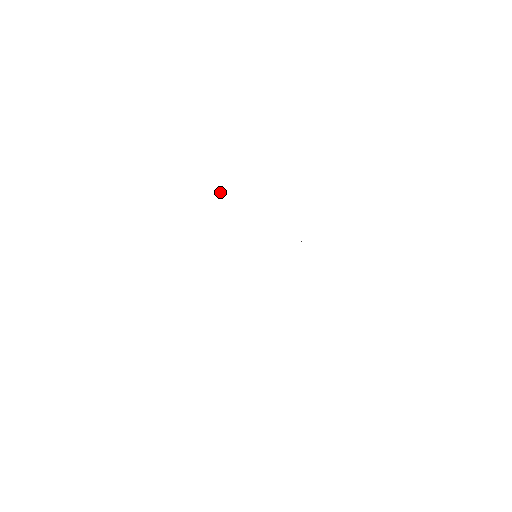
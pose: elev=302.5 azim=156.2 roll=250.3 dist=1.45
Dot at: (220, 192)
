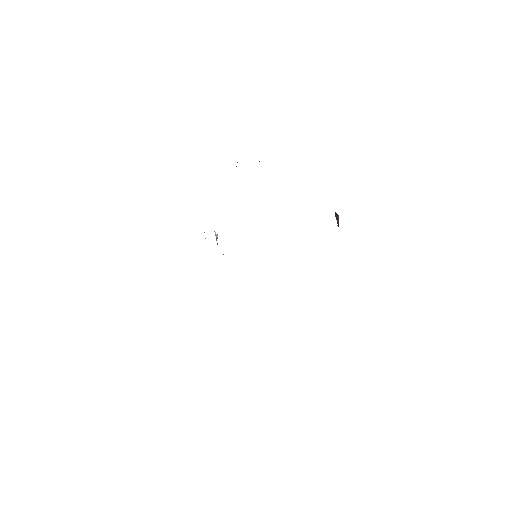
Dot at: (216, 234)
